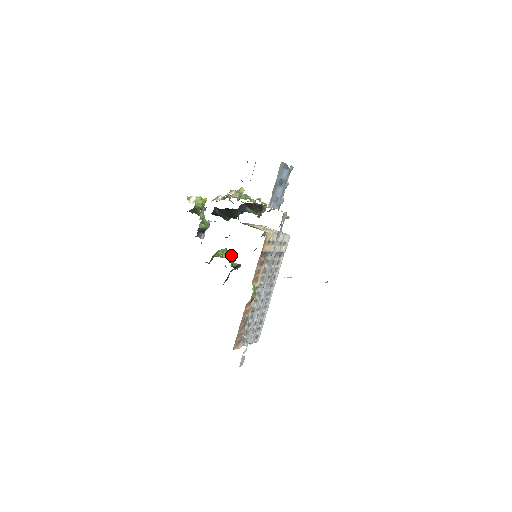
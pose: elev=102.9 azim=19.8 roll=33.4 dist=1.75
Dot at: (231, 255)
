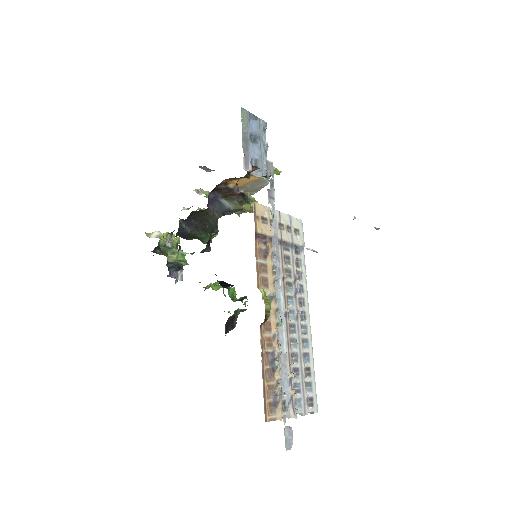
Dot at: occluded
